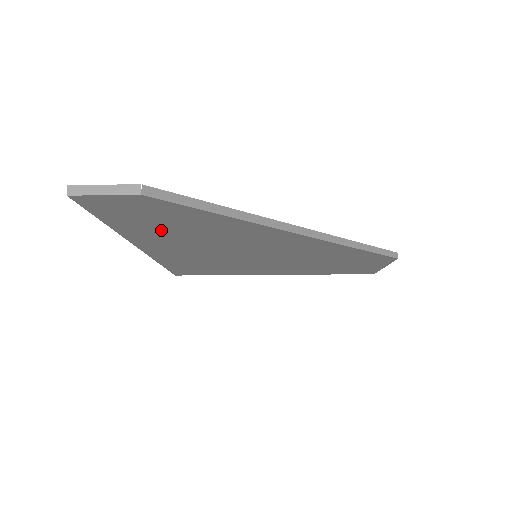
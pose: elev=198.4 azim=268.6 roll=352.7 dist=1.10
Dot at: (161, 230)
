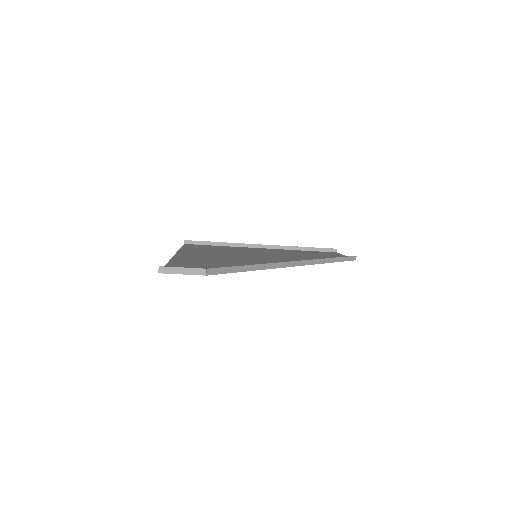
Dot at: (201, 263)
